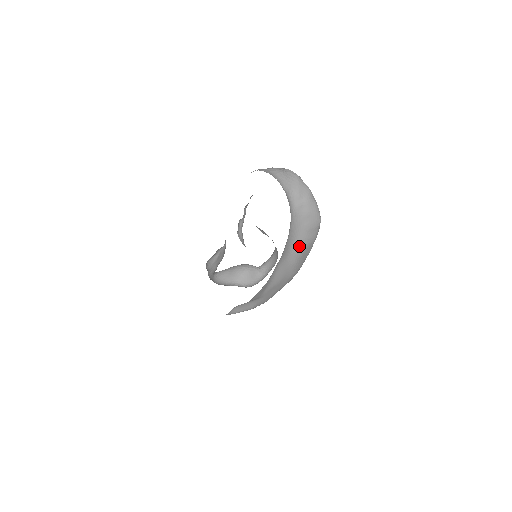
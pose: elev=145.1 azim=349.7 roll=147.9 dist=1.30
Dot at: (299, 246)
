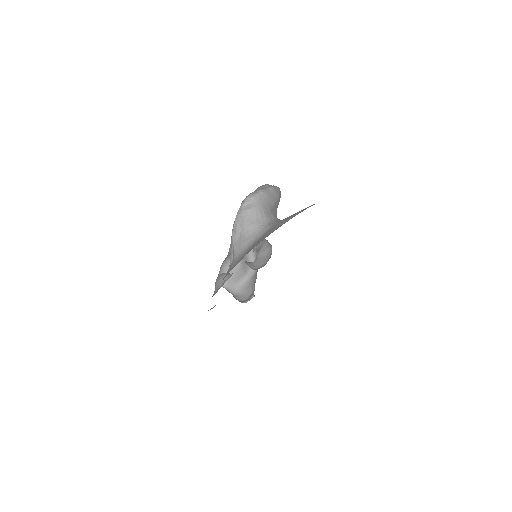
Dot at: occluded
